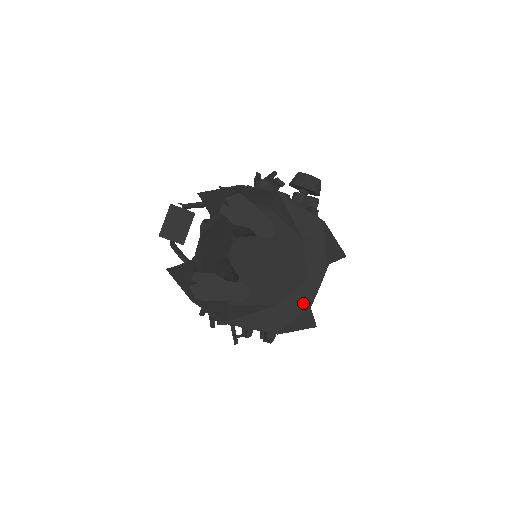
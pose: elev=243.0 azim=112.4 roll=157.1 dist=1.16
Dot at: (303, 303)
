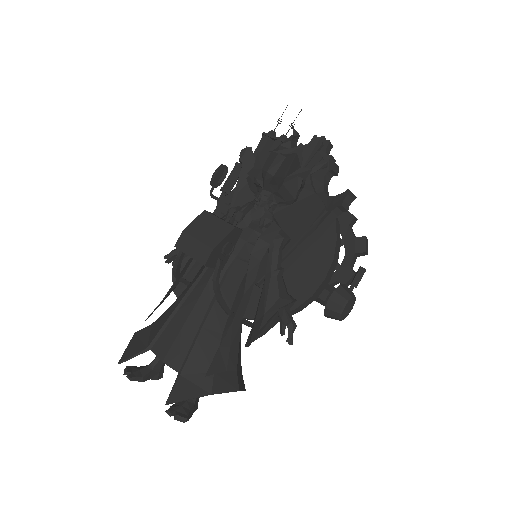
Dot at: occluded
